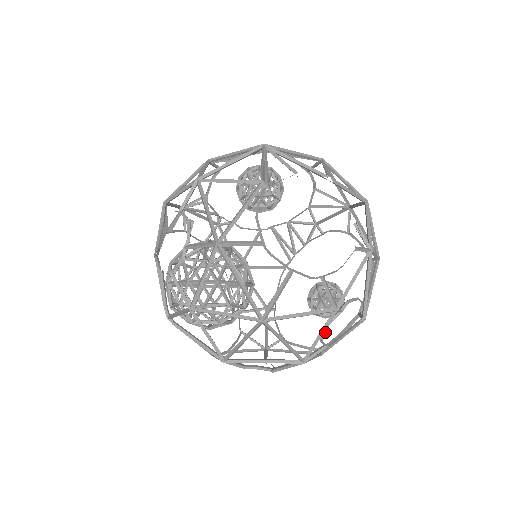
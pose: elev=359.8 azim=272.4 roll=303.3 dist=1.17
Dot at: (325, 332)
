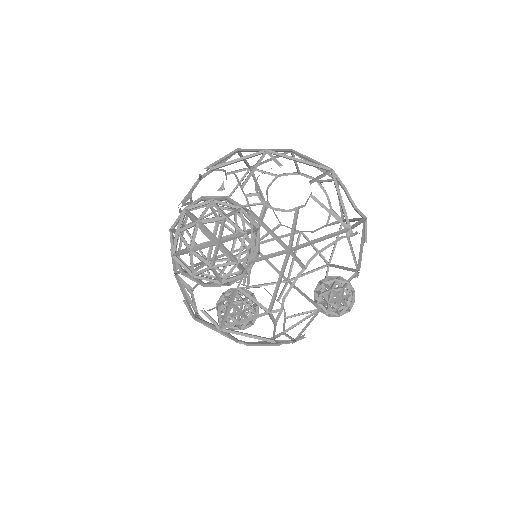
Dot at: occluded
